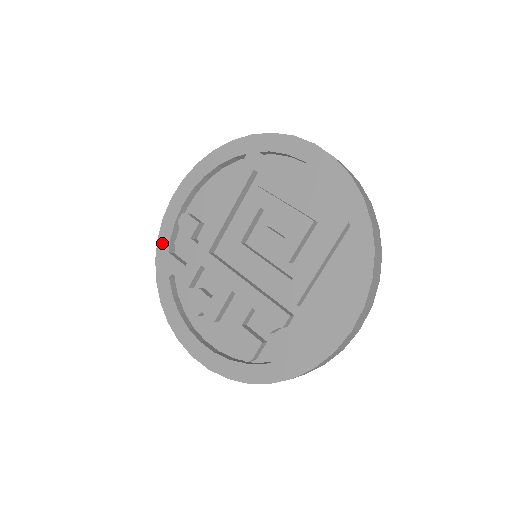
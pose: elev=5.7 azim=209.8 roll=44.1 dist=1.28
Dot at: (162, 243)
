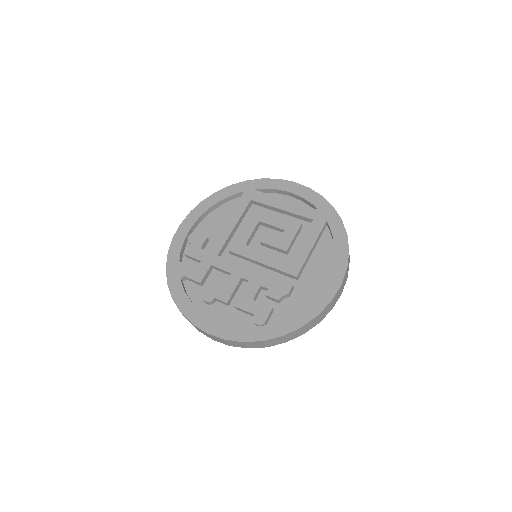
Dot at: (172, 256)
